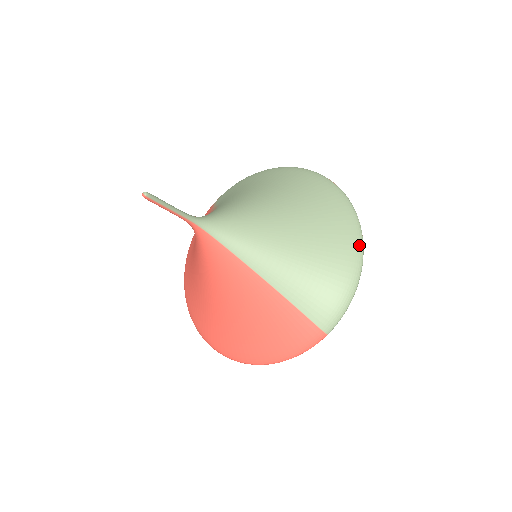
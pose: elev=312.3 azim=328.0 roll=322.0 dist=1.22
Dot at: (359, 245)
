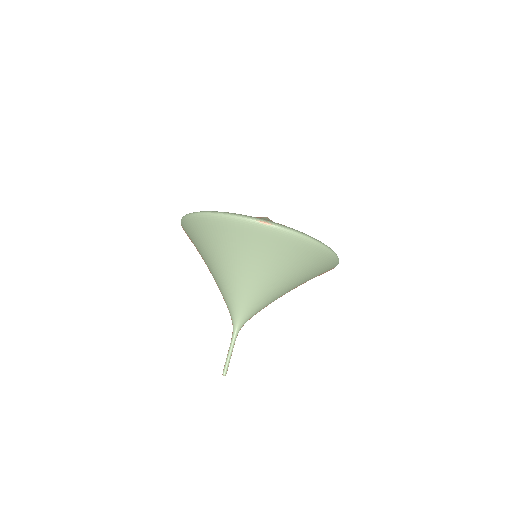
Dot at: (320, 249)
